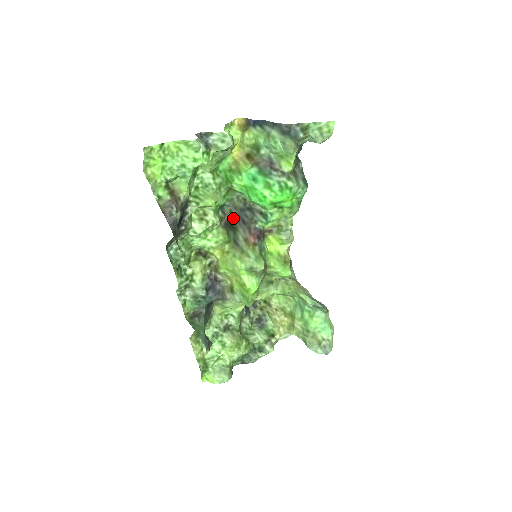
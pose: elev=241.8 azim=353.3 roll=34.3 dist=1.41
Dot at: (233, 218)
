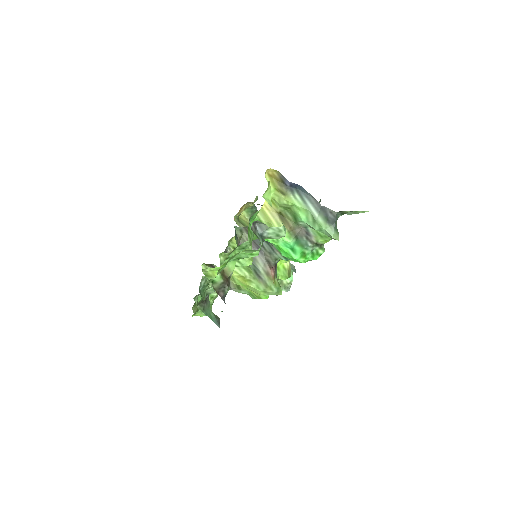
Dot at: occluded
